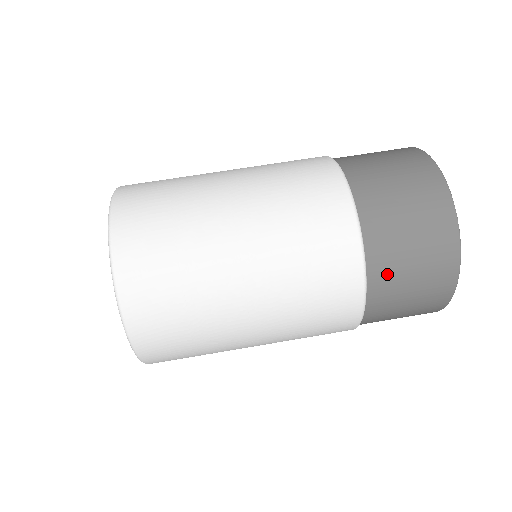
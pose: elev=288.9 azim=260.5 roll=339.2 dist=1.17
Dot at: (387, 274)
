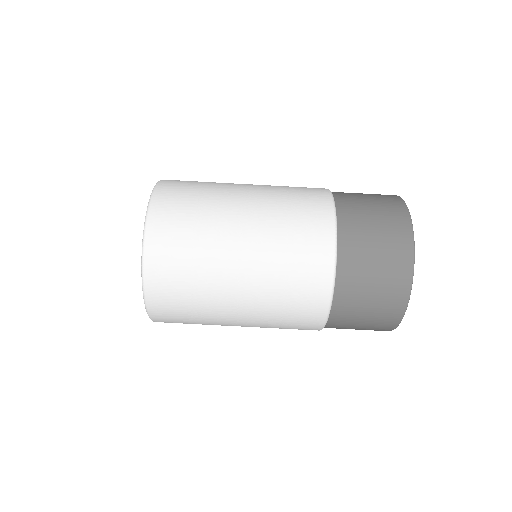
Dot at: (346, 311)
